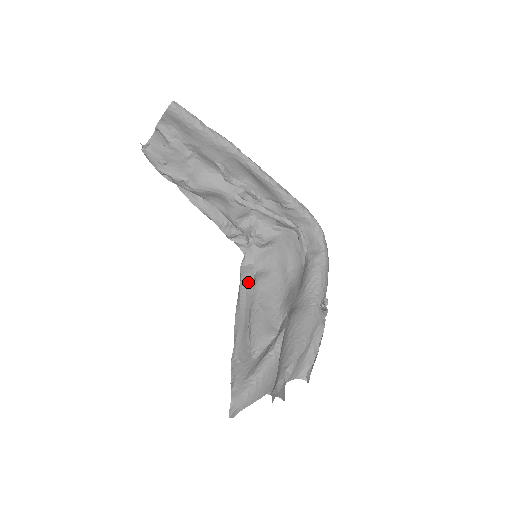
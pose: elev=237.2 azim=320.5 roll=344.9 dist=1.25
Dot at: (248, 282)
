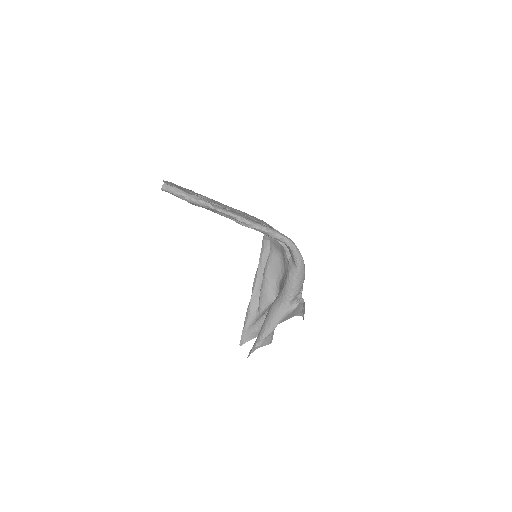
Dot at: (265, 255)
